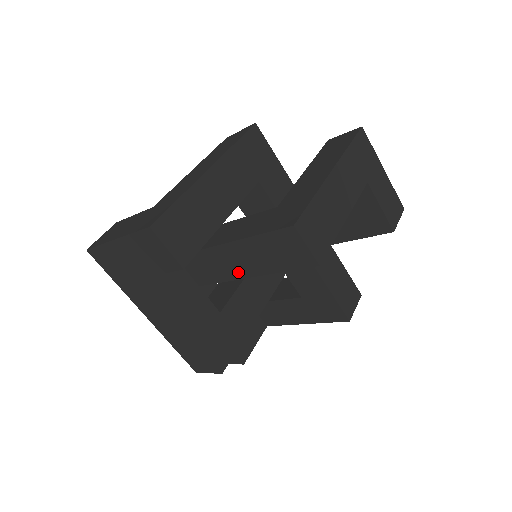
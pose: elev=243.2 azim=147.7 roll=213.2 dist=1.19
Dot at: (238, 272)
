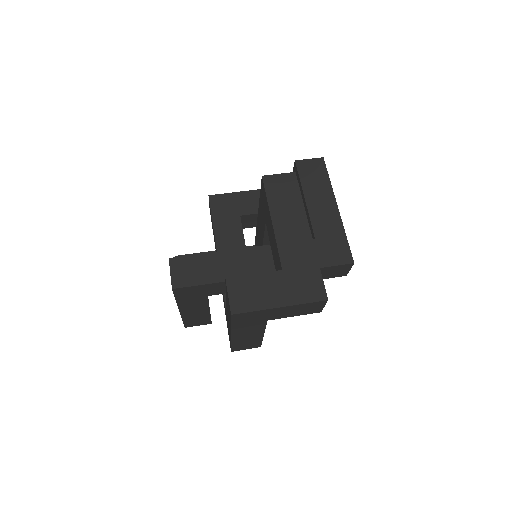
Dot at: occluded
